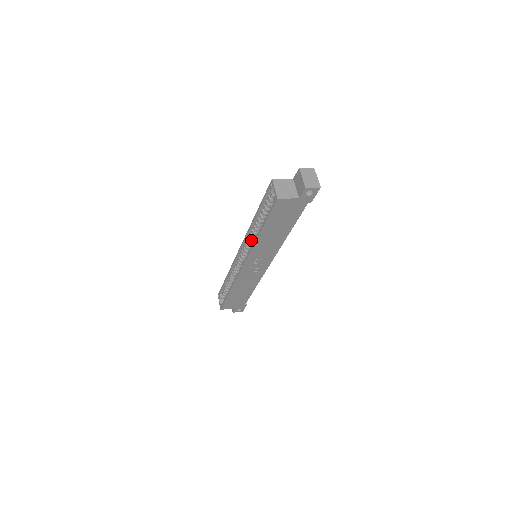
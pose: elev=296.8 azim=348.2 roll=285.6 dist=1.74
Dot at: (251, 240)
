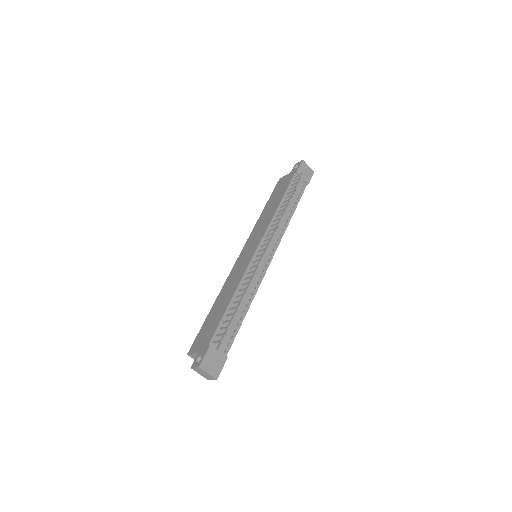
Dot at: occluded
